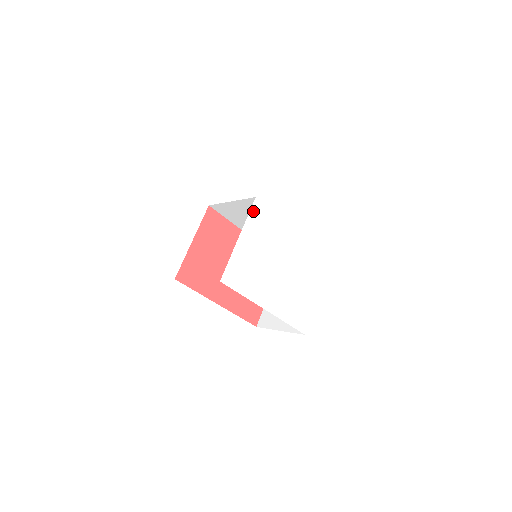
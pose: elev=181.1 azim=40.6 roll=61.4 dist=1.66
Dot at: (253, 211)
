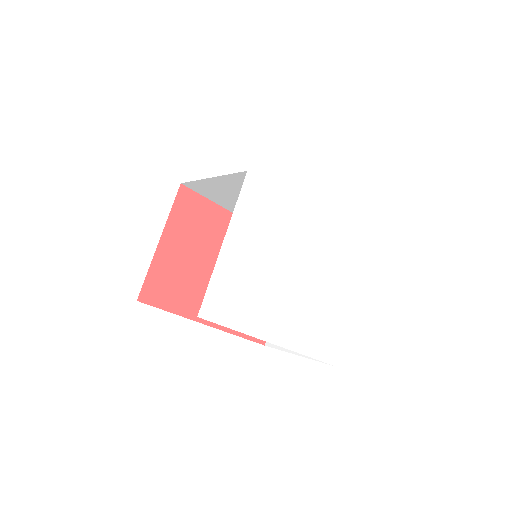
Dot at: (244, 194)
